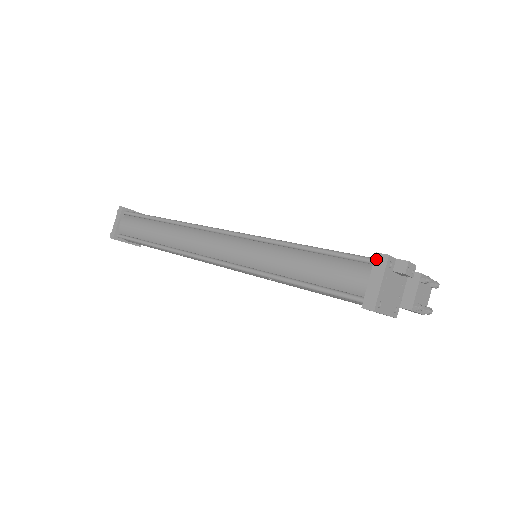
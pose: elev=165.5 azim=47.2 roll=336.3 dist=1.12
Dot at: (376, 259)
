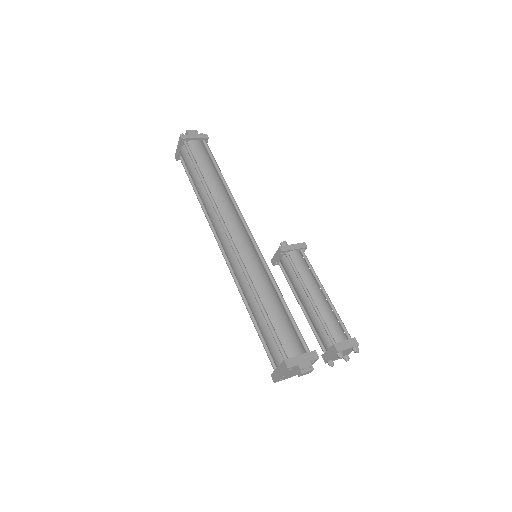
Dot at: (283, 363)
